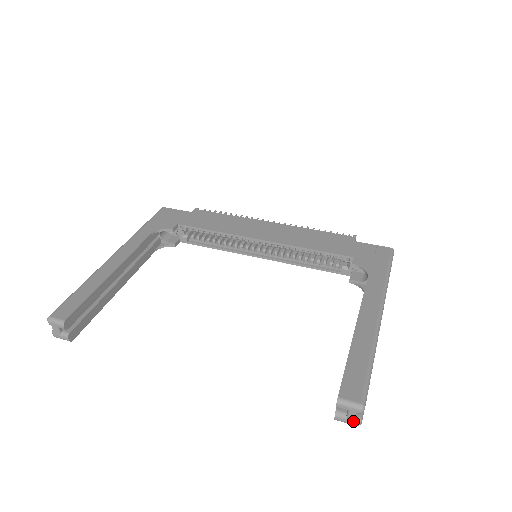
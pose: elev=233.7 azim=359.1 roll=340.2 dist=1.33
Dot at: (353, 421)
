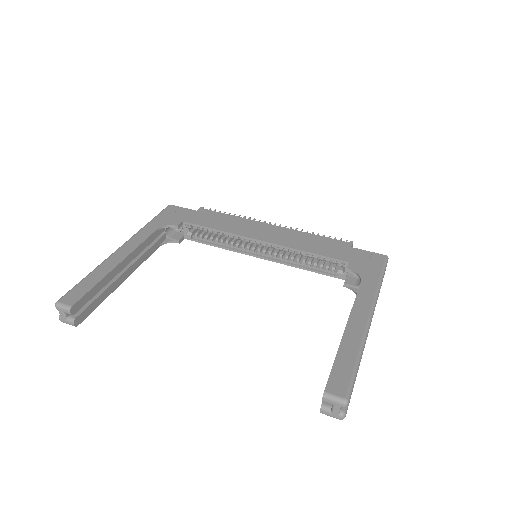
Dot at: (337, 415)
